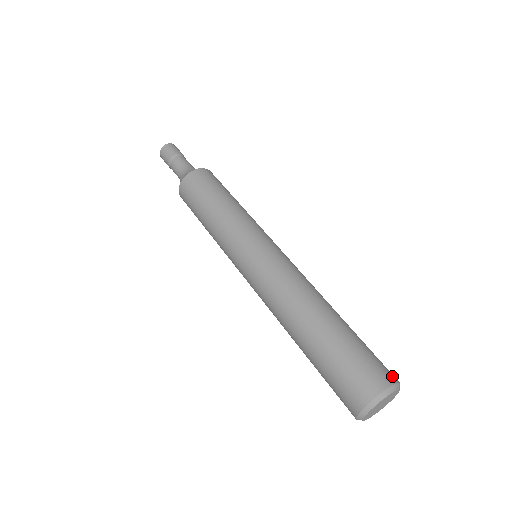
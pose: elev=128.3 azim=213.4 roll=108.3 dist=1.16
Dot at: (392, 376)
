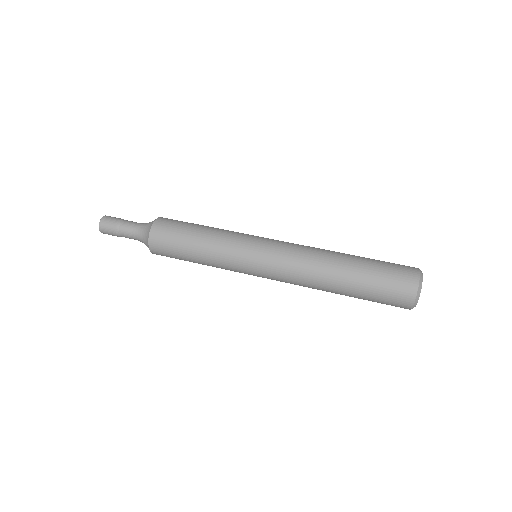
Dot at: occluded
